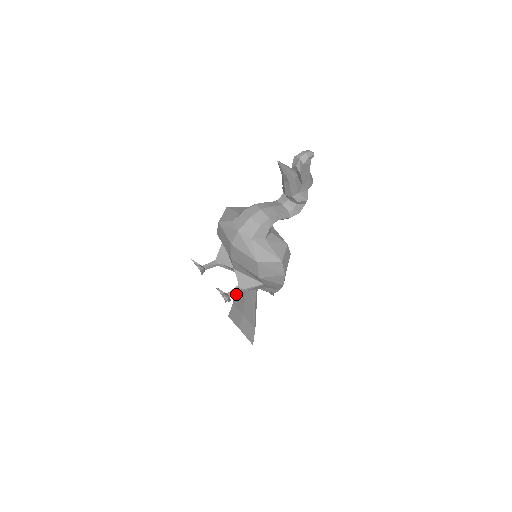
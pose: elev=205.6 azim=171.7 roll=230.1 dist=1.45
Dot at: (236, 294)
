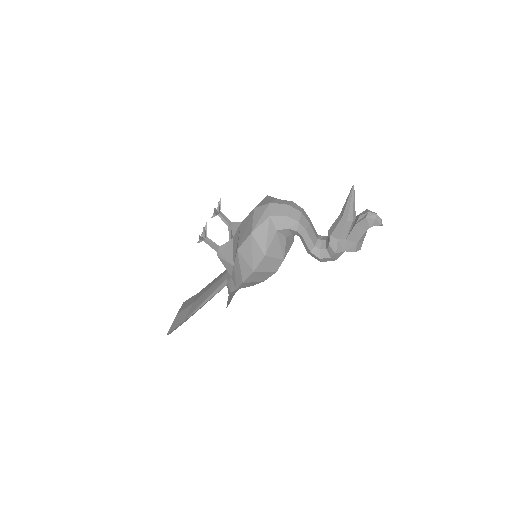
Dot at: (209, 283)
